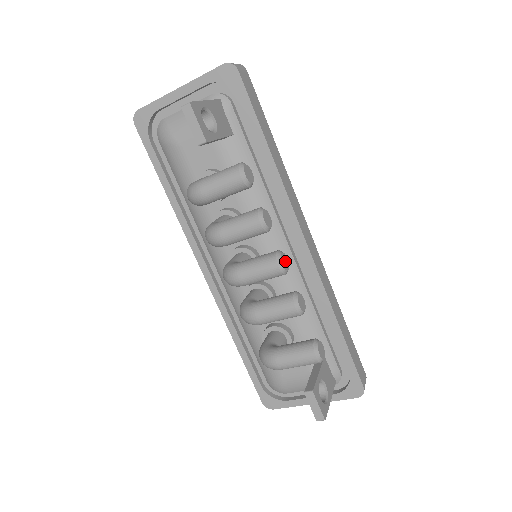
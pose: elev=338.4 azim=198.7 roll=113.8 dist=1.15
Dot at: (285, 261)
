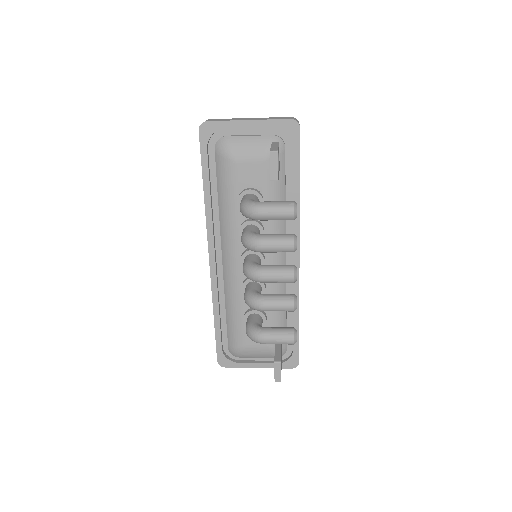
Dot at: occluded
